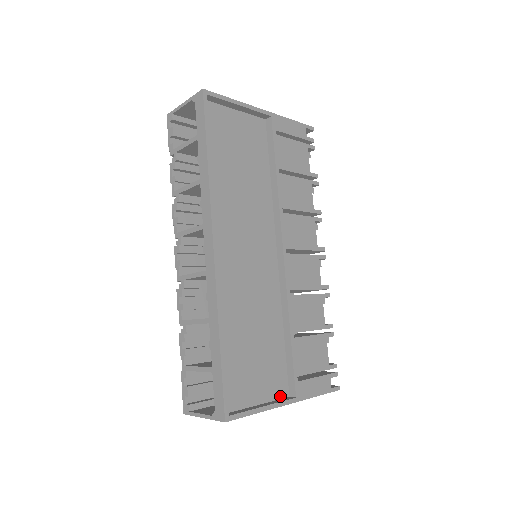
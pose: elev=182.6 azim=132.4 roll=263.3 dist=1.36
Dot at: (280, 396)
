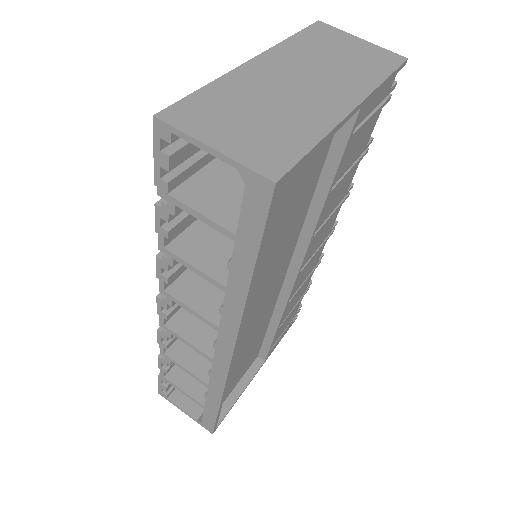
Dot at: (251, 364)
